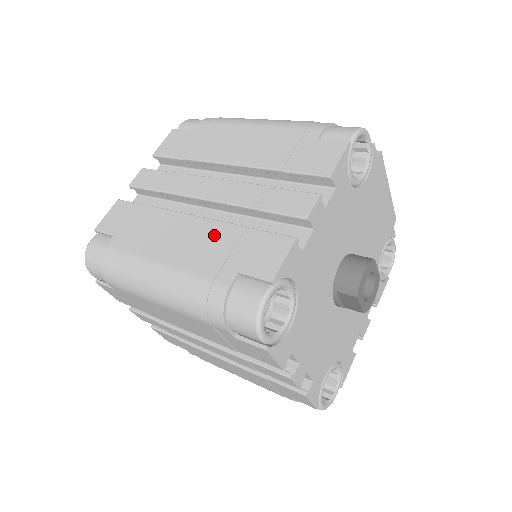
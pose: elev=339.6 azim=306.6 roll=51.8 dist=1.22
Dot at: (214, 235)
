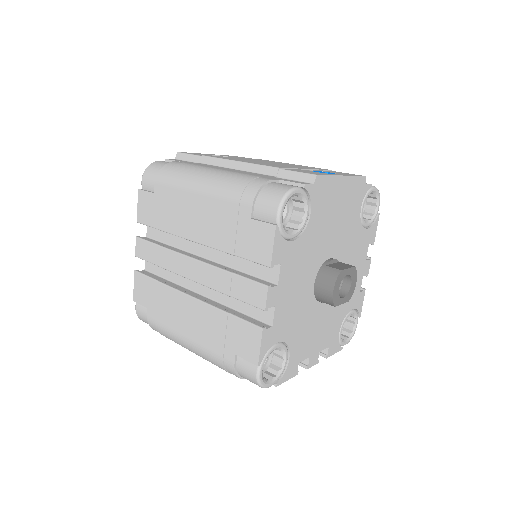
Dot at: (210, 319)
